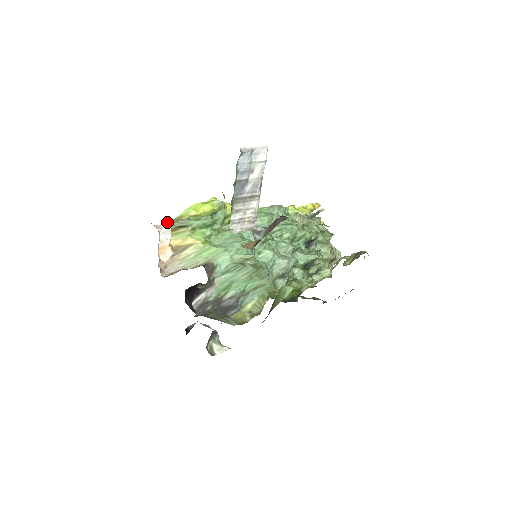
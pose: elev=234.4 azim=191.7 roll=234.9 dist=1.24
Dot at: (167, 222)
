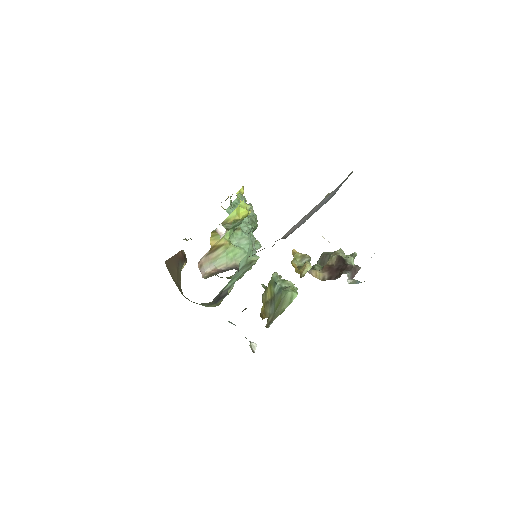
Dot at: (221, 226)
